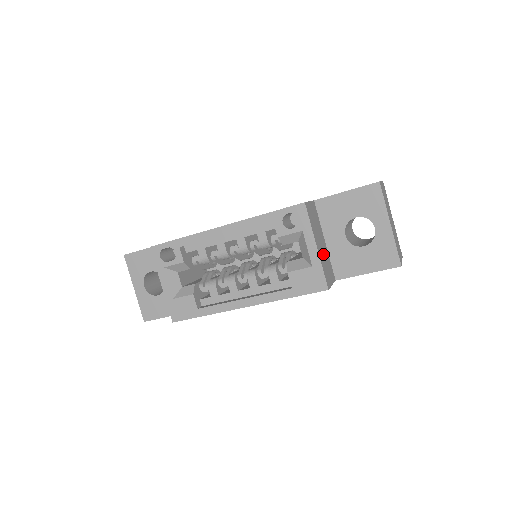
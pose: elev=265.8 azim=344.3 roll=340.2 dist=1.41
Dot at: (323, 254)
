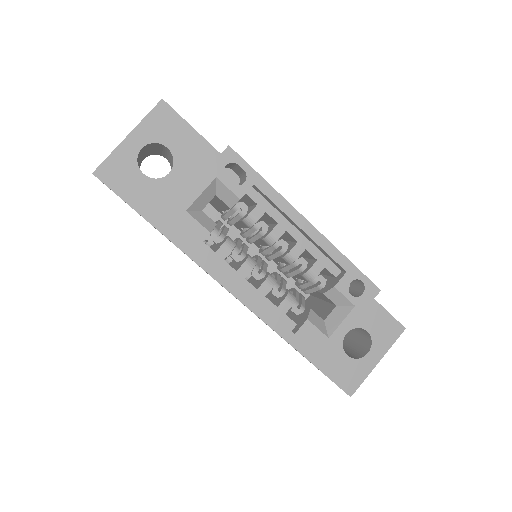
Dot at: occluded
